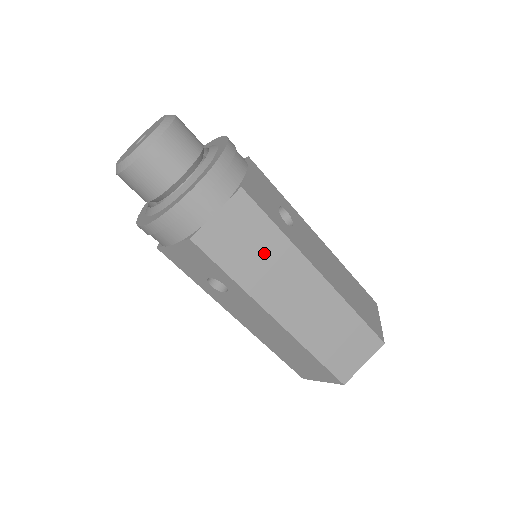
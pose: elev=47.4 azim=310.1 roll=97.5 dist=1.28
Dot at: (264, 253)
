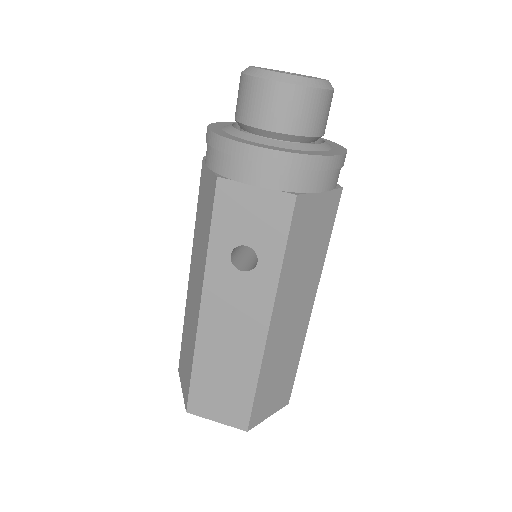
Dot at: (310, 257)
